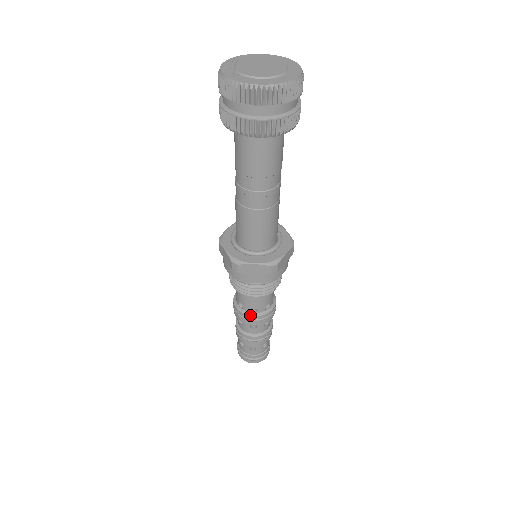
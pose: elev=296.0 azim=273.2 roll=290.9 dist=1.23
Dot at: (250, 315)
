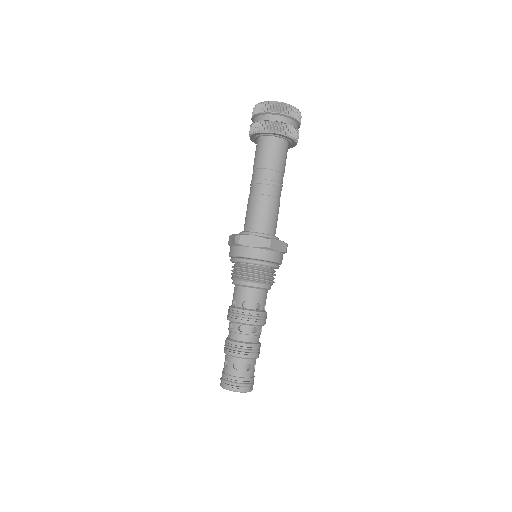
Dot at: (241, 309)
